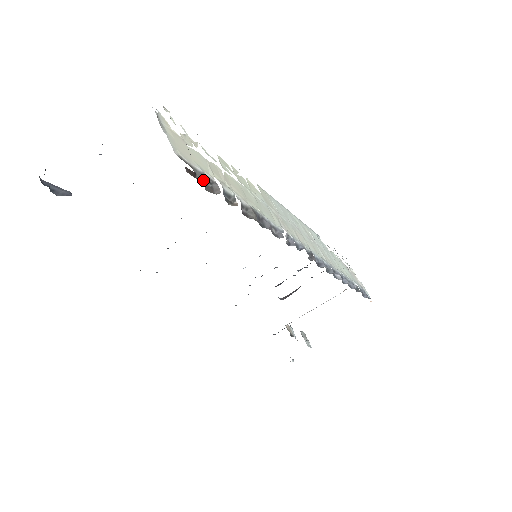
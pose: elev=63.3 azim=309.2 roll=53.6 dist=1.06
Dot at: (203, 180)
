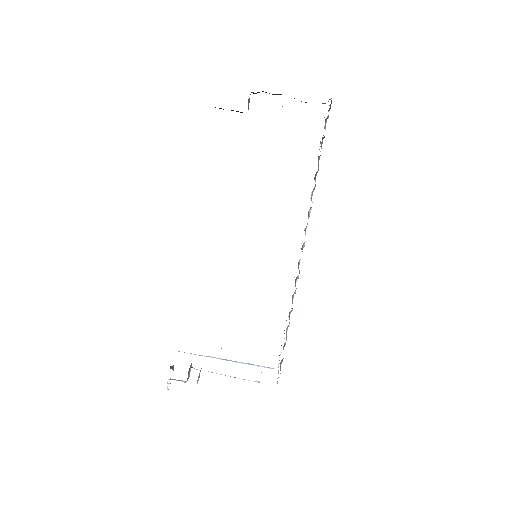
Dot at: (328, 116)
